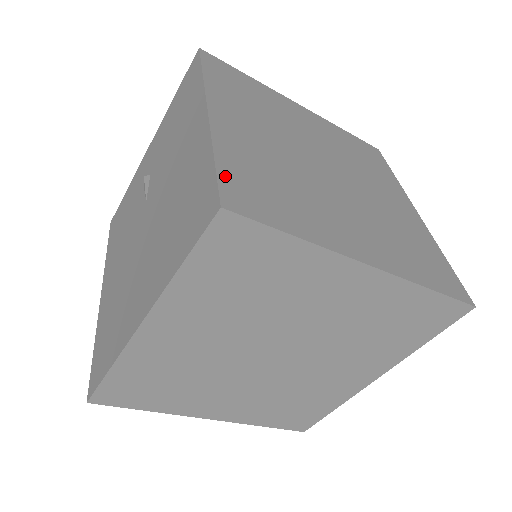
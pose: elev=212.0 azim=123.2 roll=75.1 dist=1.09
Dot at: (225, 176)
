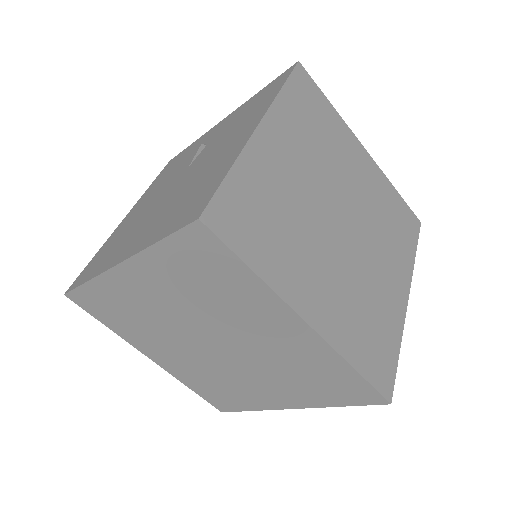
Dot at: (225, 193)
